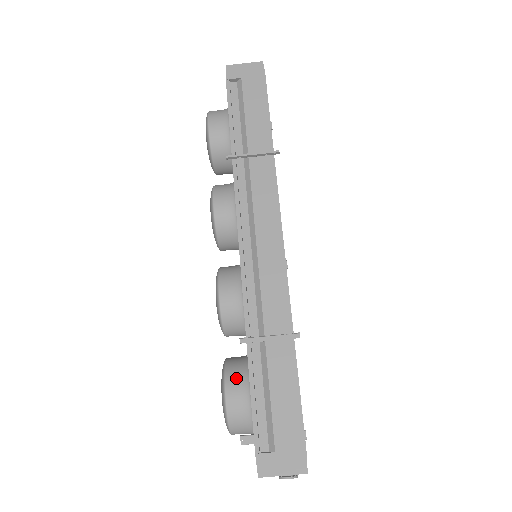
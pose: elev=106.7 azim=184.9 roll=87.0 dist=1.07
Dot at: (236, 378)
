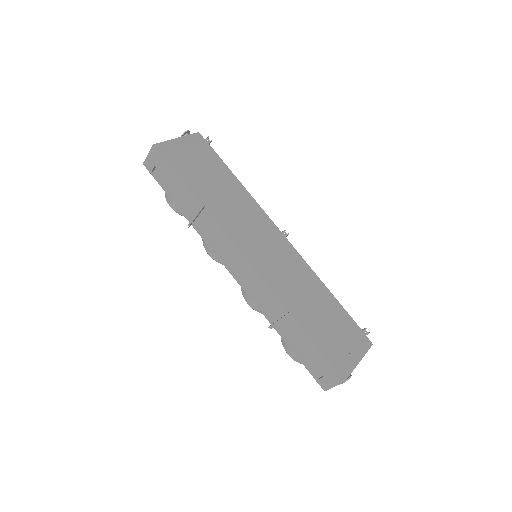
Dot at: occluded
